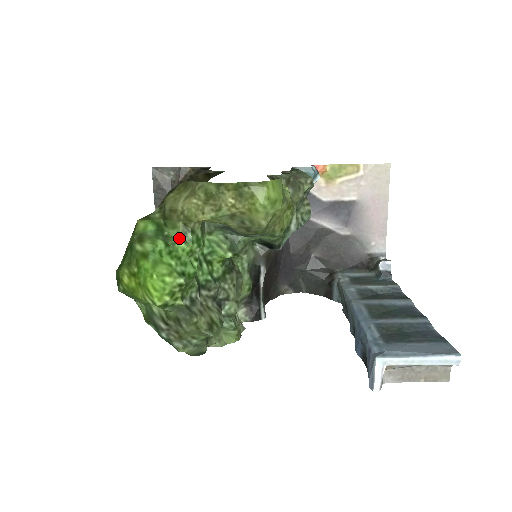
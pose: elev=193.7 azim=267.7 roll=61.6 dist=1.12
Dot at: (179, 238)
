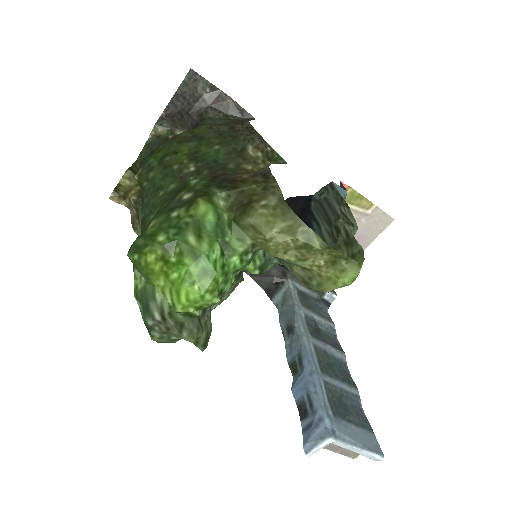
Dot at: (239, 254)
